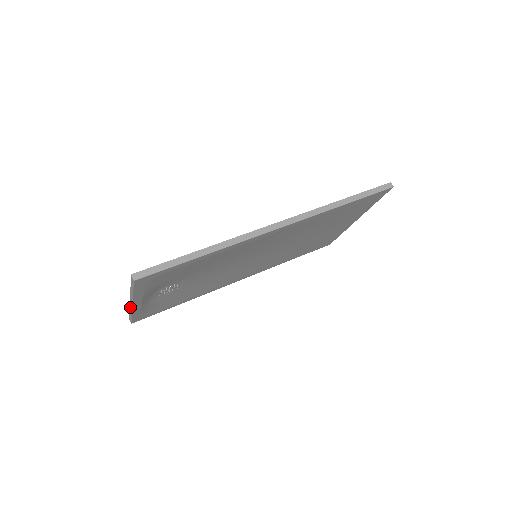
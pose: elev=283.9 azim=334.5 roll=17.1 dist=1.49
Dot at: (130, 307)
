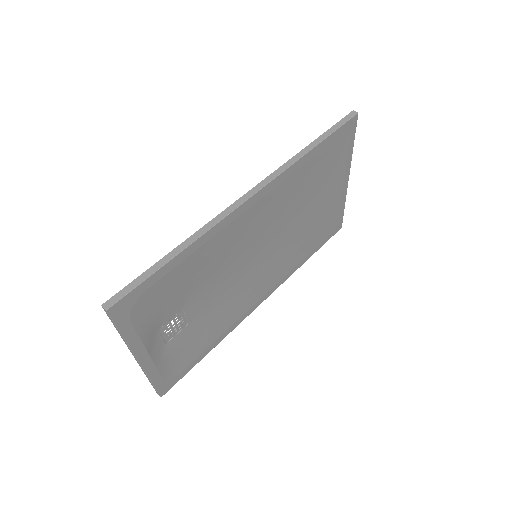
Dot at: occluded
